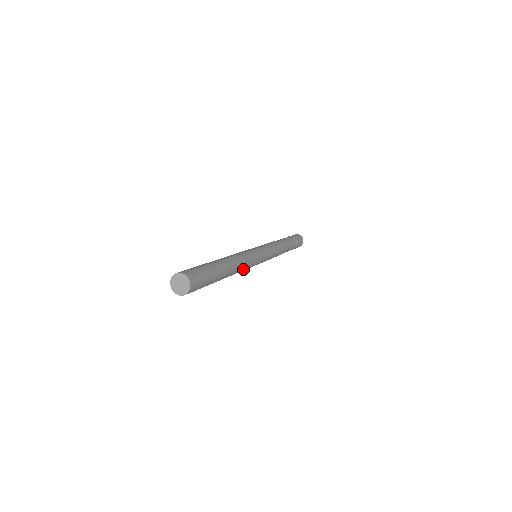
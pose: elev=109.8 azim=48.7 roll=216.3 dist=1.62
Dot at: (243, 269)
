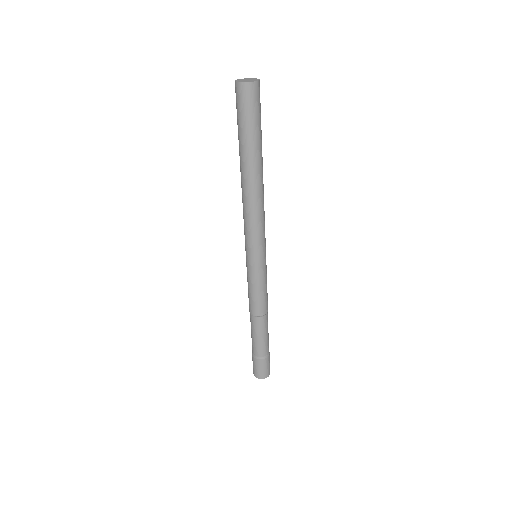
Dot at: (263, 206)
